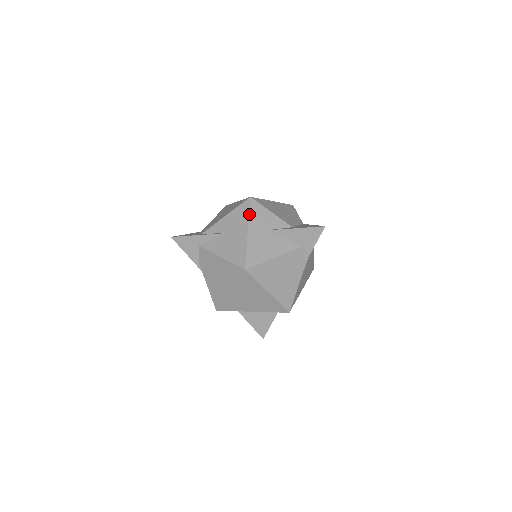
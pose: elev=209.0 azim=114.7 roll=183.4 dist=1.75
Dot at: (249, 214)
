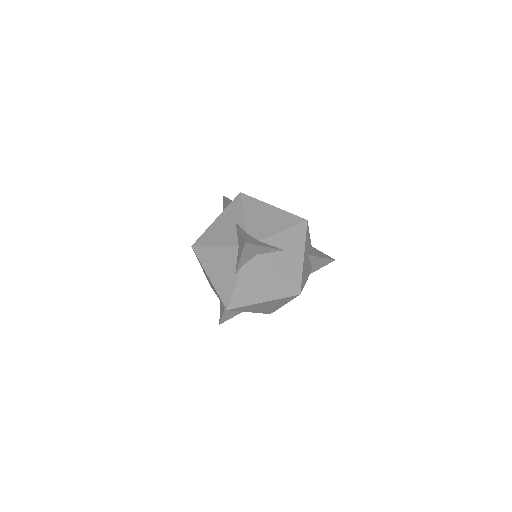
Dot at: (306, 238)
